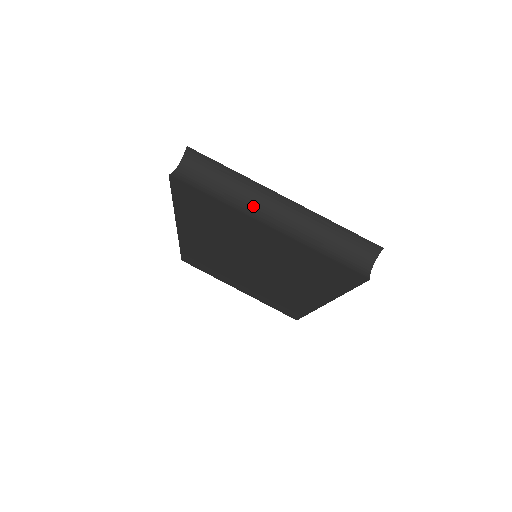
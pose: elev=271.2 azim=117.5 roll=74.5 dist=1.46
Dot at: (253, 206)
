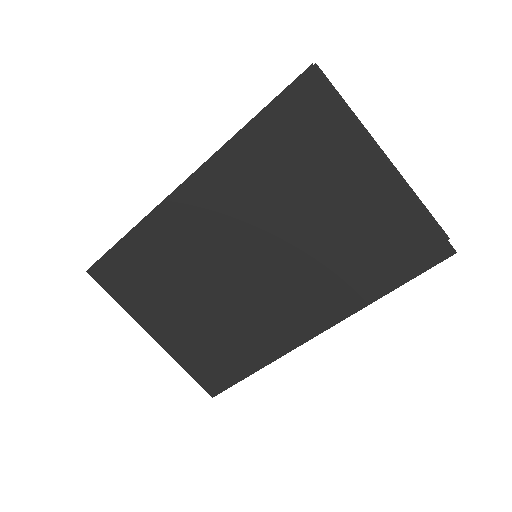
Dot at: occluded
